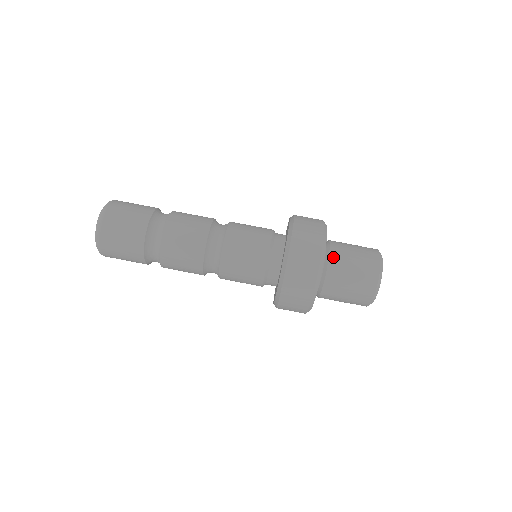
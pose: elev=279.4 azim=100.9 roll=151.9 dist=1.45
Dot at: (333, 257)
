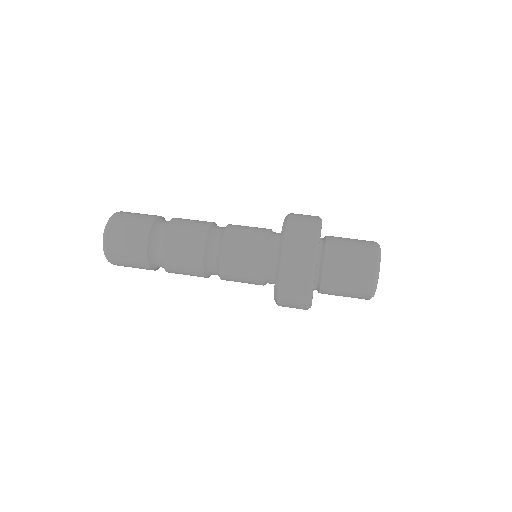
Dot at: (330, 237)
